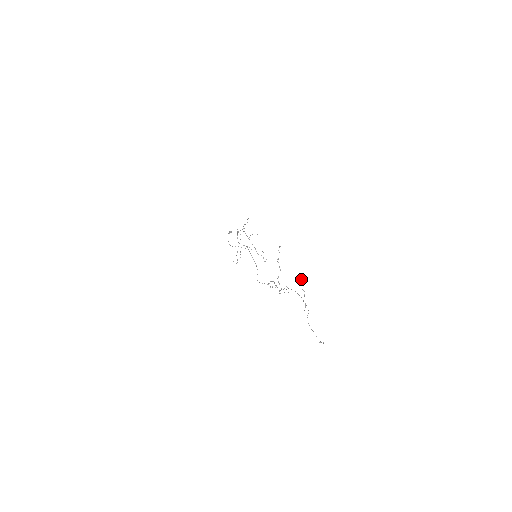
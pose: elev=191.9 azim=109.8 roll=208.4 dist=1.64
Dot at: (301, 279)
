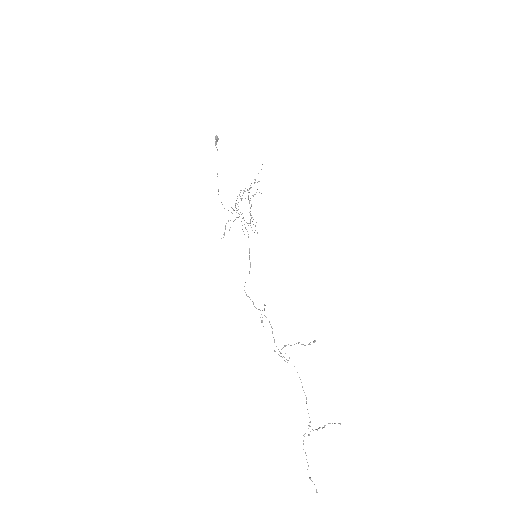
Dot at: occluded
